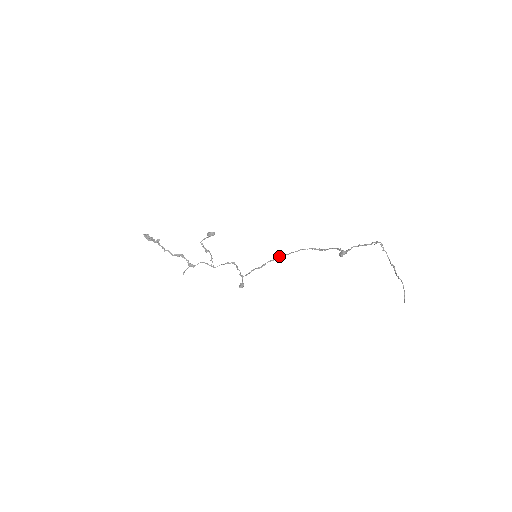
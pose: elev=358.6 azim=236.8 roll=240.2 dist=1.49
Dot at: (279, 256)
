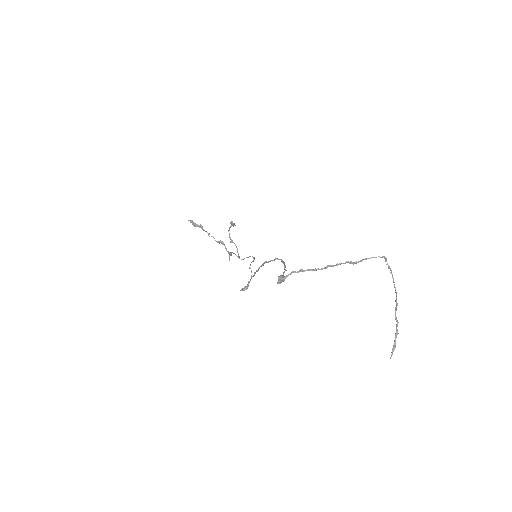
Dot at: (265, 262)
